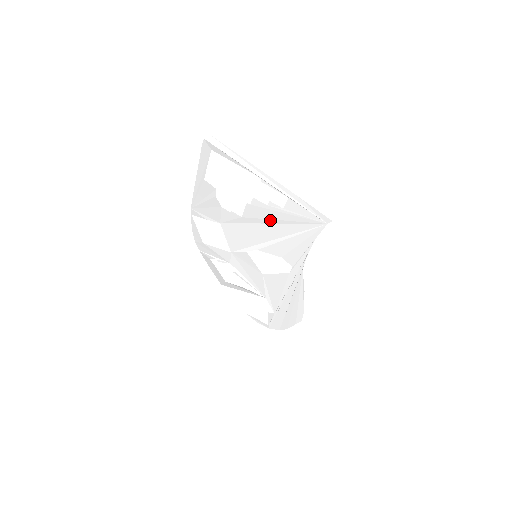
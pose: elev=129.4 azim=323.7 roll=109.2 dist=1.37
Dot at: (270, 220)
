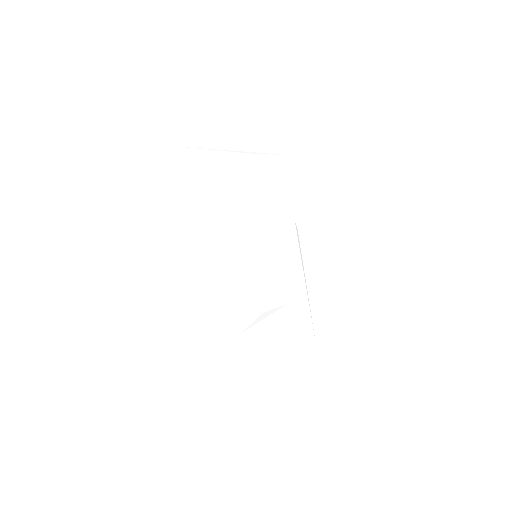
Dot at: (250, 195)
